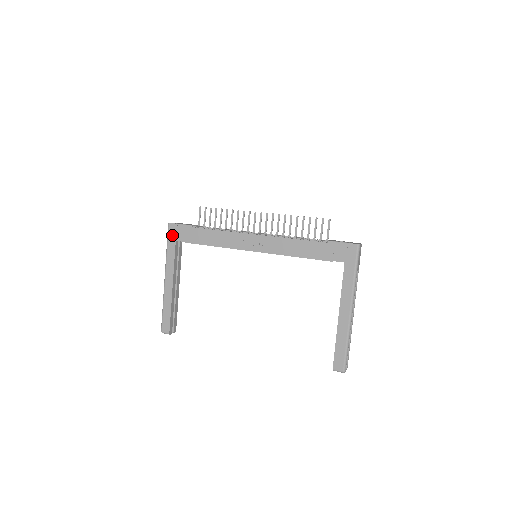
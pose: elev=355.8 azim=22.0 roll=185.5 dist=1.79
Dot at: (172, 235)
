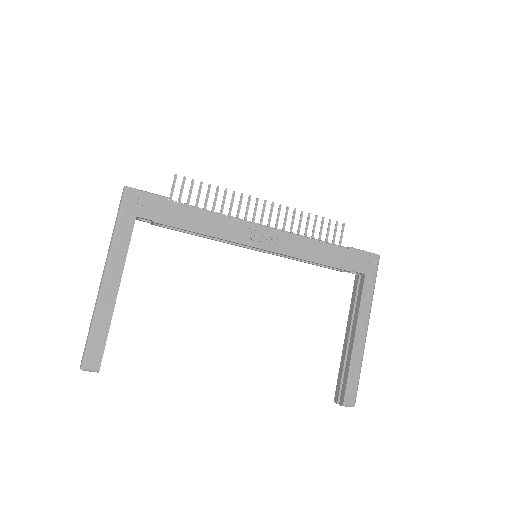
Dot at: (130, 206)
